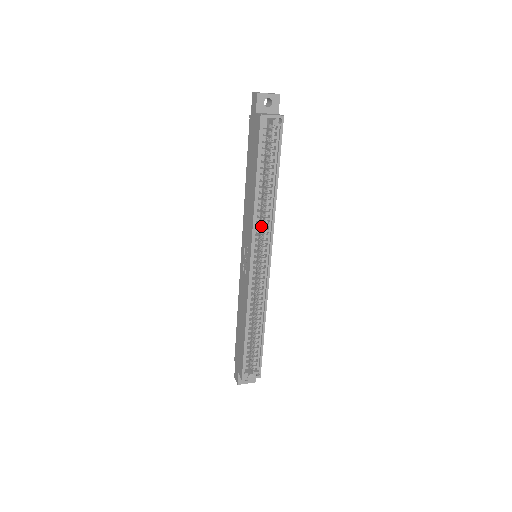
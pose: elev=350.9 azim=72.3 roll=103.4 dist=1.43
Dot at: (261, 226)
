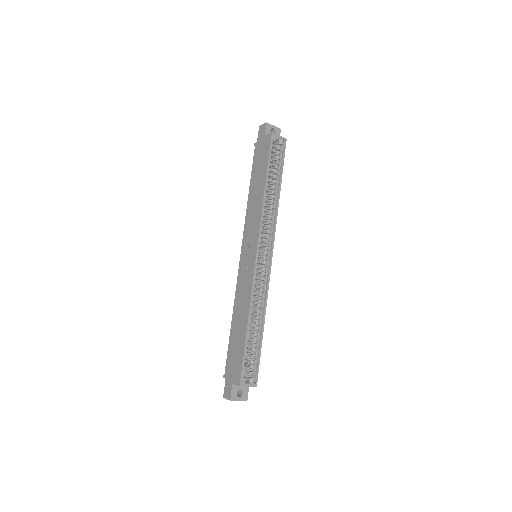
Dot at: occluded
